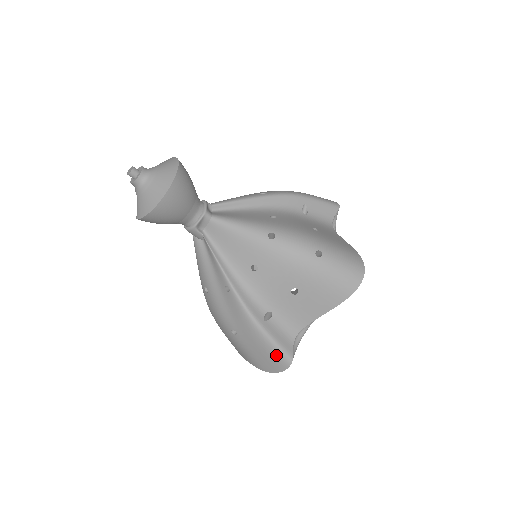
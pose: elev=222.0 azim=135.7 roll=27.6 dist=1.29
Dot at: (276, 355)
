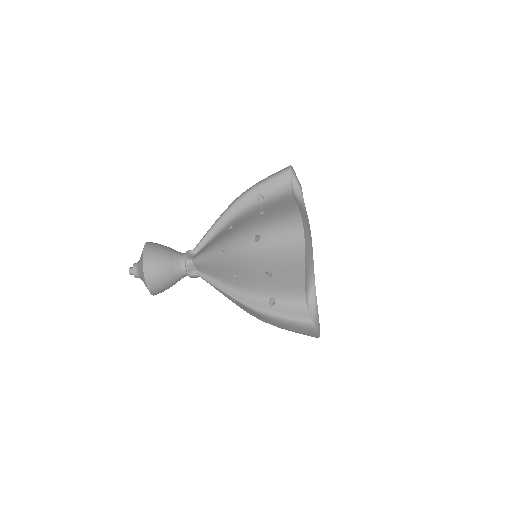
Dot at: (300, 326)
